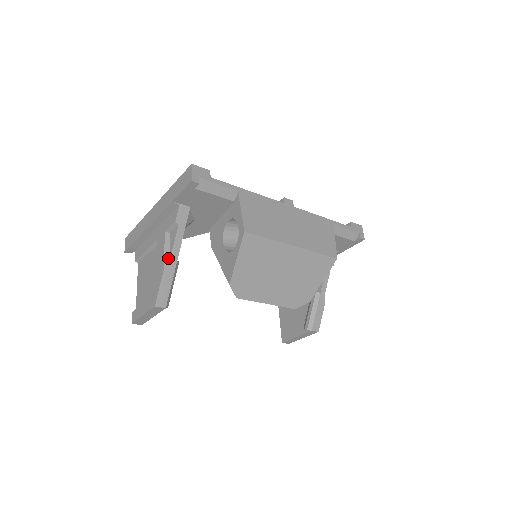
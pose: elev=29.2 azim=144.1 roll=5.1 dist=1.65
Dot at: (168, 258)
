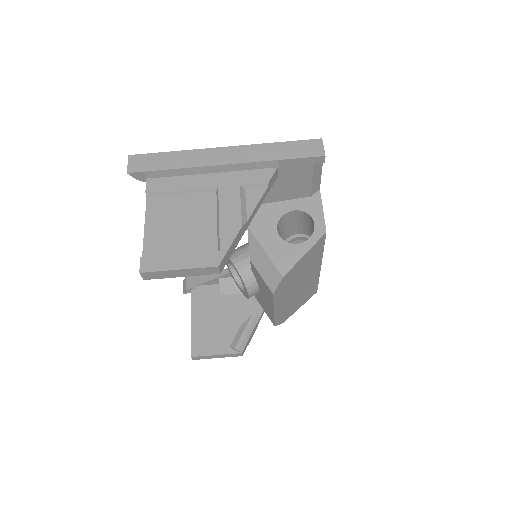
Dot at: (246, 217)
